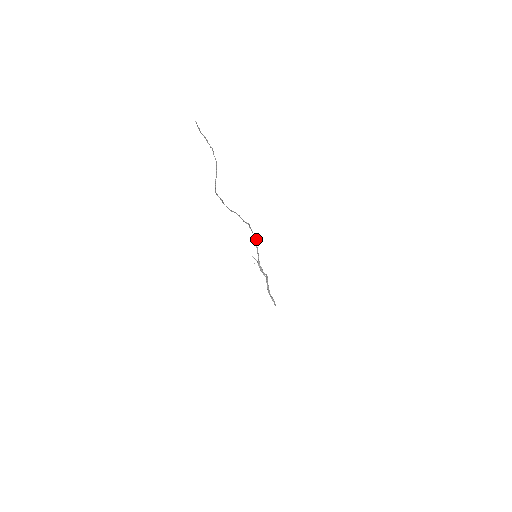
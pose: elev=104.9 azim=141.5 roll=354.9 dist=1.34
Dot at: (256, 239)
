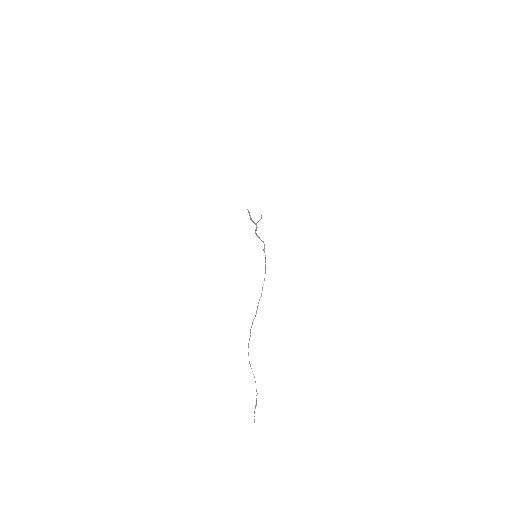
Dot at: occluded
